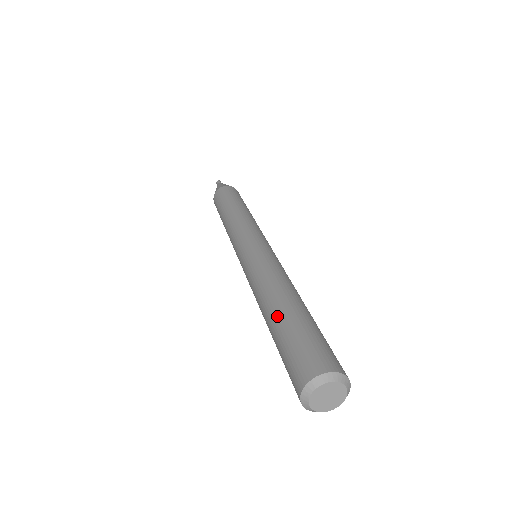
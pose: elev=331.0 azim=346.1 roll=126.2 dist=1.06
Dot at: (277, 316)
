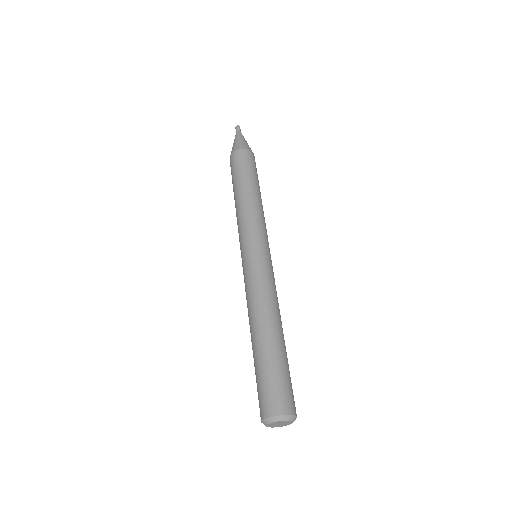
Dot at: (253, 353)
